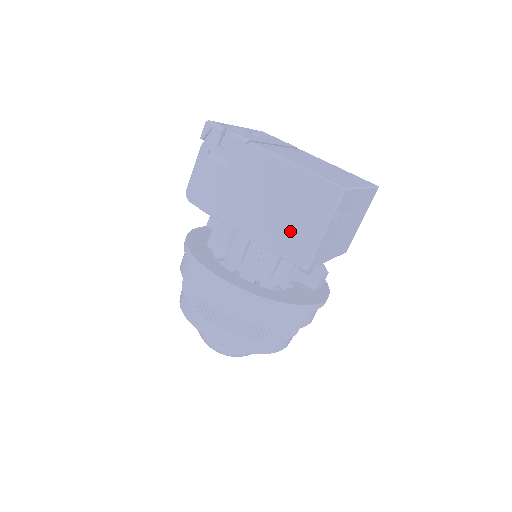
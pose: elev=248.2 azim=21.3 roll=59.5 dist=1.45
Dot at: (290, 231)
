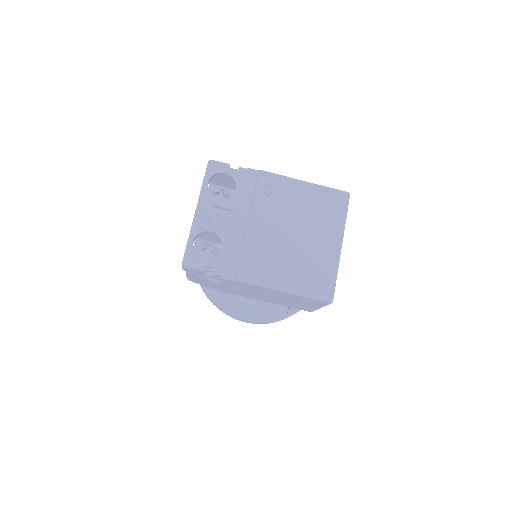
Dot at: (293, 304)
